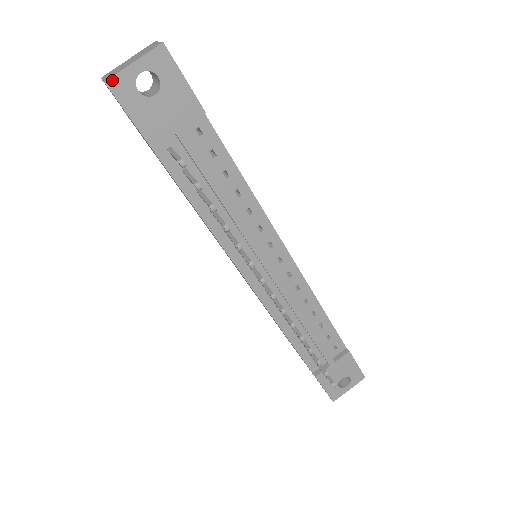
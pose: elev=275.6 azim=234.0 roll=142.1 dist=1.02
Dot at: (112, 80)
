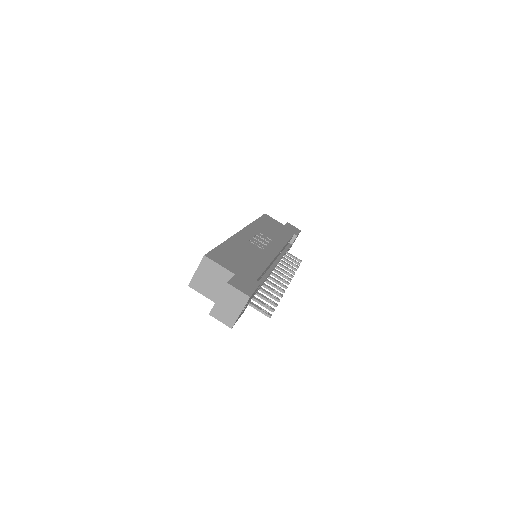
Dot at: occluded
